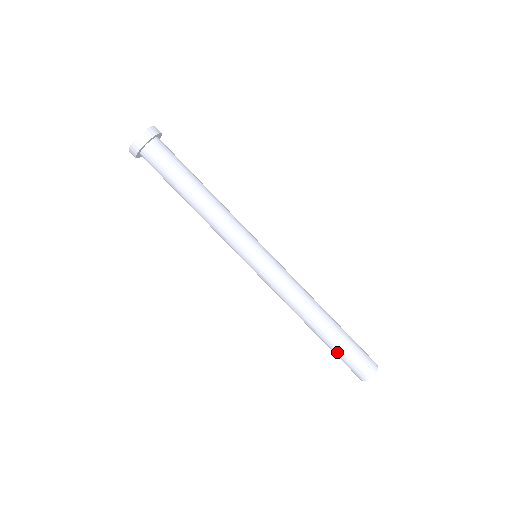
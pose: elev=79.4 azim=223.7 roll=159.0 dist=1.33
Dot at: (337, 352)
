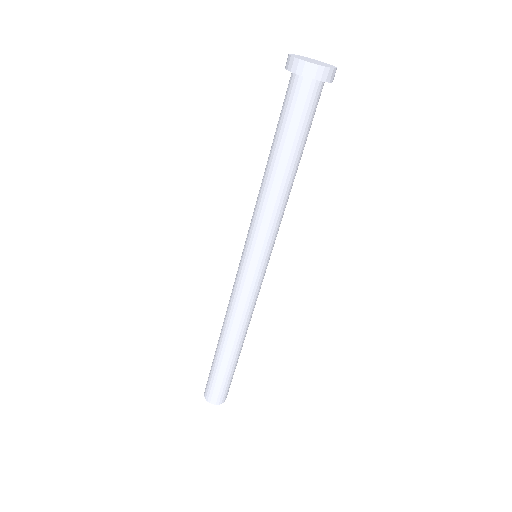
Dot at: (226, 374)
